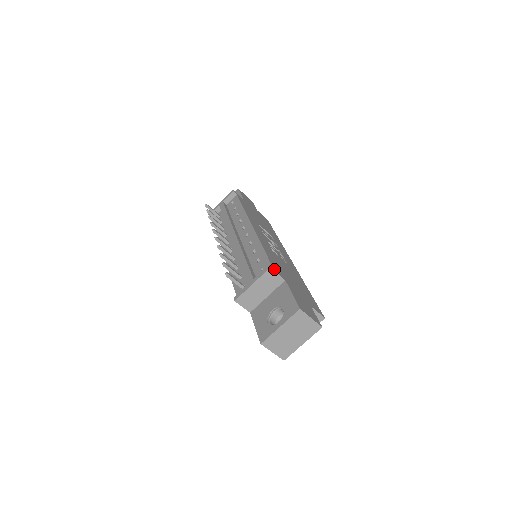
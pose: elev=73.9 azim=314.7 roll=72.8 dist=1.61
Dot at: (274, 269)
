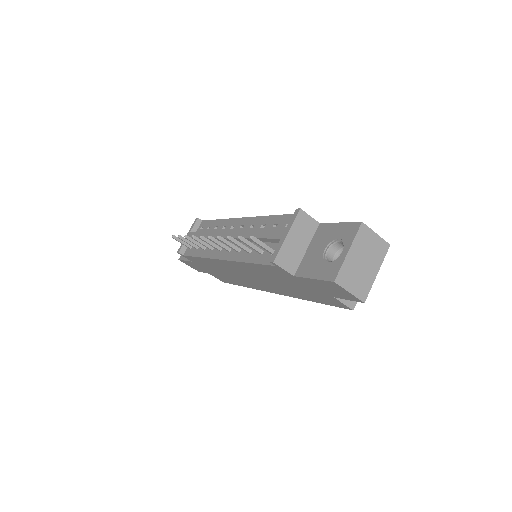
Dot at: (303, 214)
